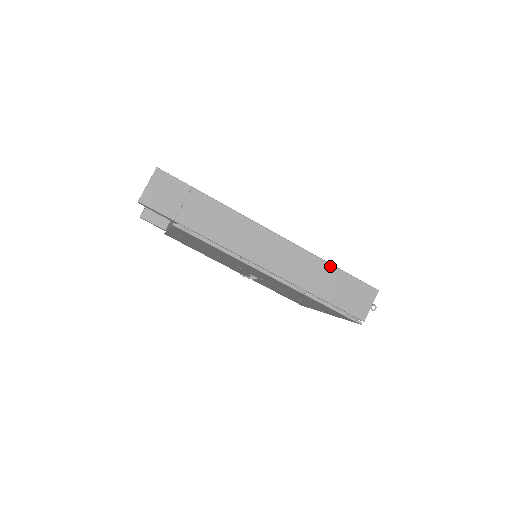
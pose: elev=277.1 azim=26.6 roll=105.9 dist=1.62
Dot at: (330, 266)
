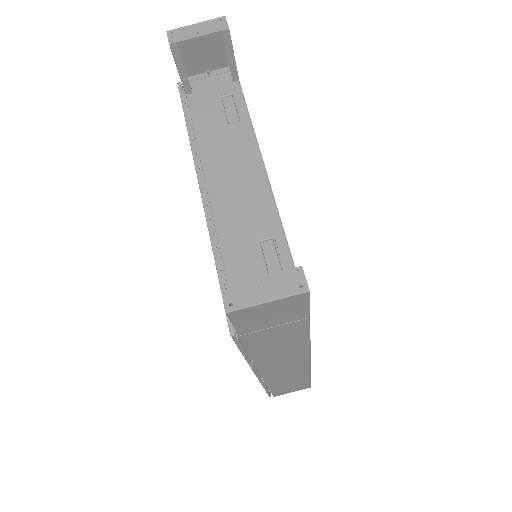
Dot at: (308, 376)
